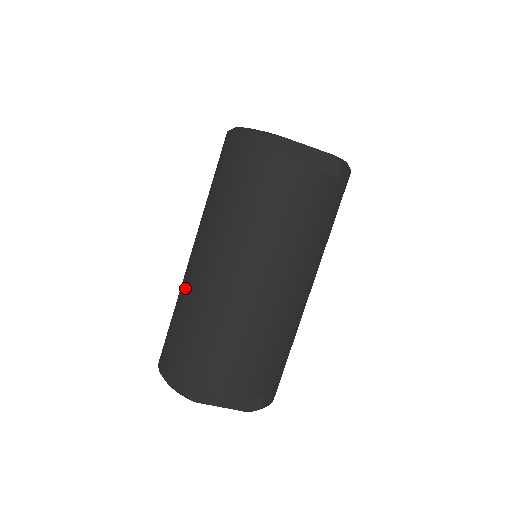
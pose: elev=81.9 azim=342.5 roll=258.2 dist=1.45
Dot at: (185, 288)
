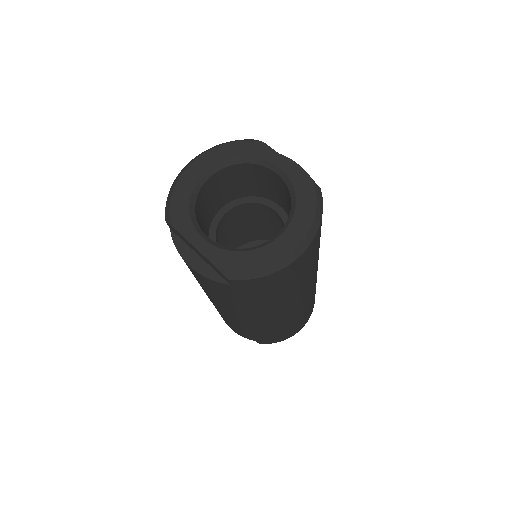
Dot at: occluded
